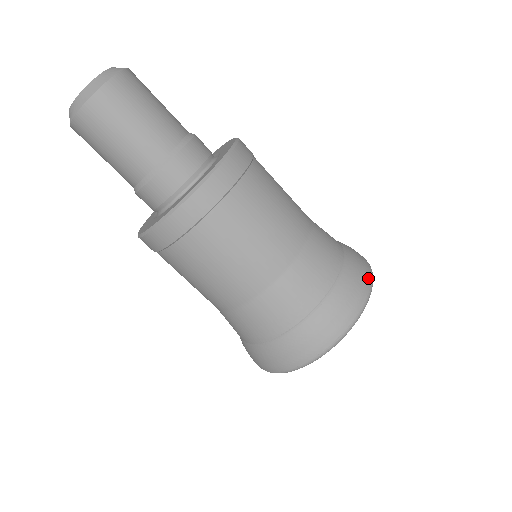
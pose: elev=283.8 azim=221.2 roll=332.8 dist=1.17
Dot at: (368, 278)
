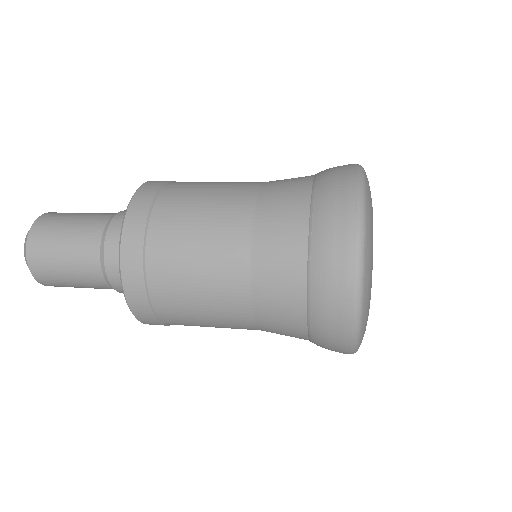
Dot at: (350, 179)
